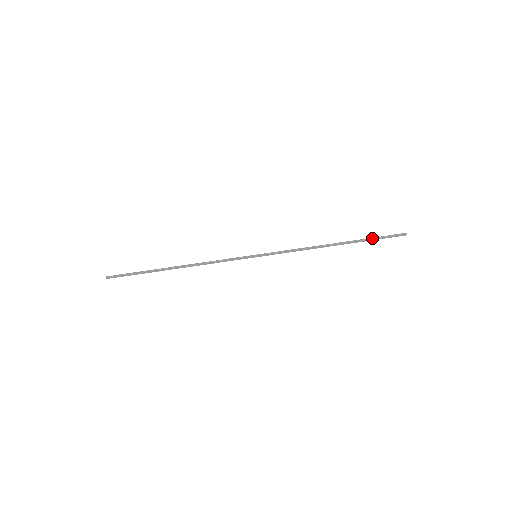
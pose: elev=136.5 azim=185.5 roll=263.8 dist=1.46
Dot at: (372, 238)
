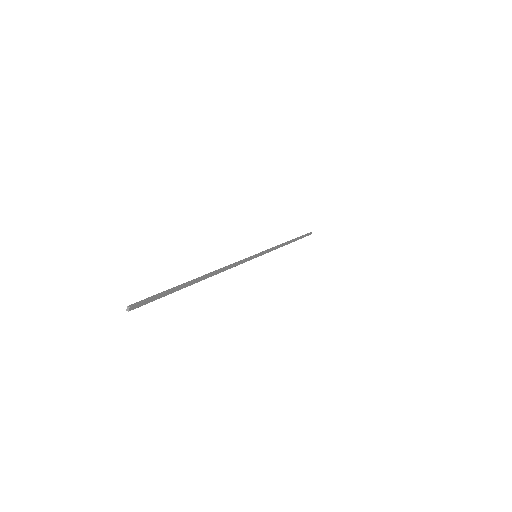
Dot at: (302, 236)
